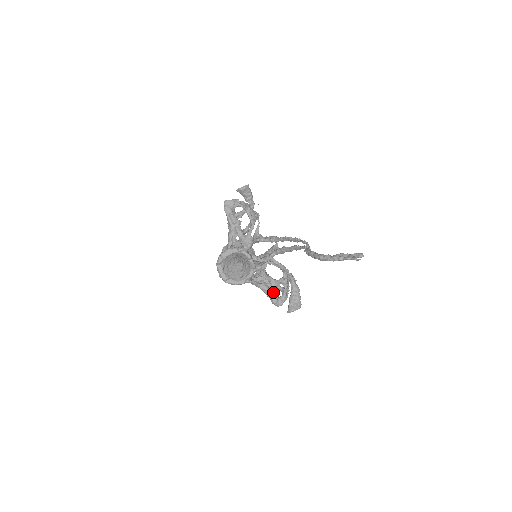
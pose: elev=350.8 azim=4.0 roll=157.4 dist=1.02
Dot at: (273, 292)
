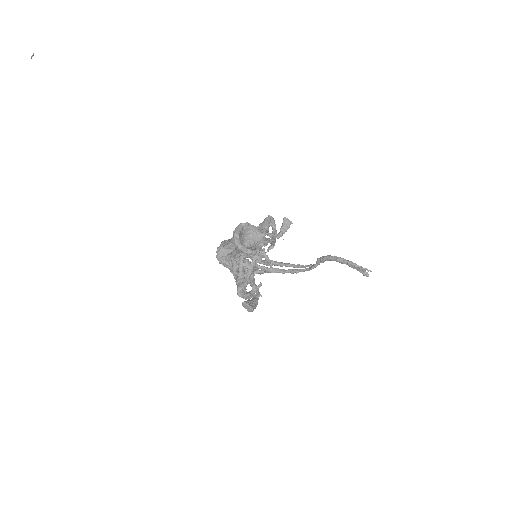
Dot at: (247, 281)
